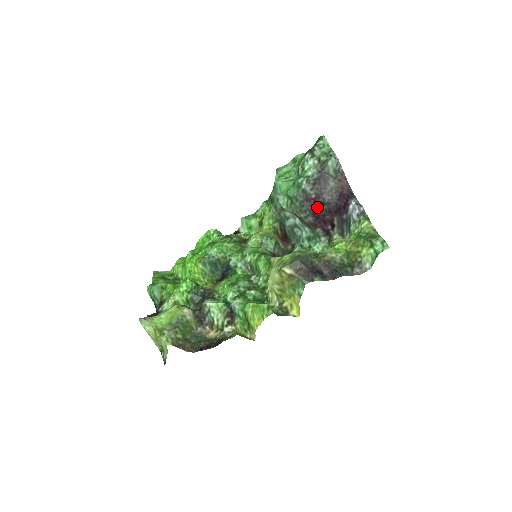
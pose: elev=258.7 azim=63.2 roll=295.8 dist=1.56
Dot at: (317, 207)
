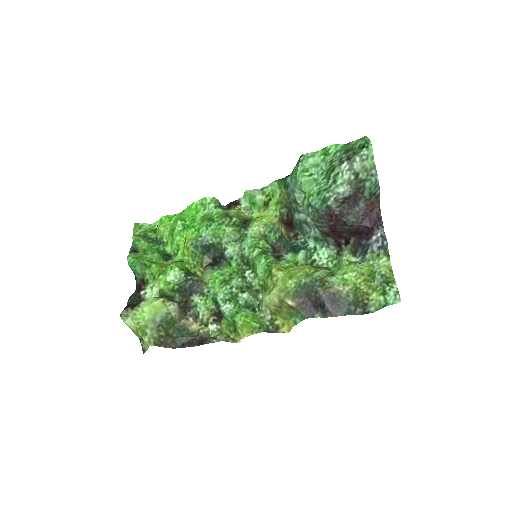
Dot at: (337, 224)
